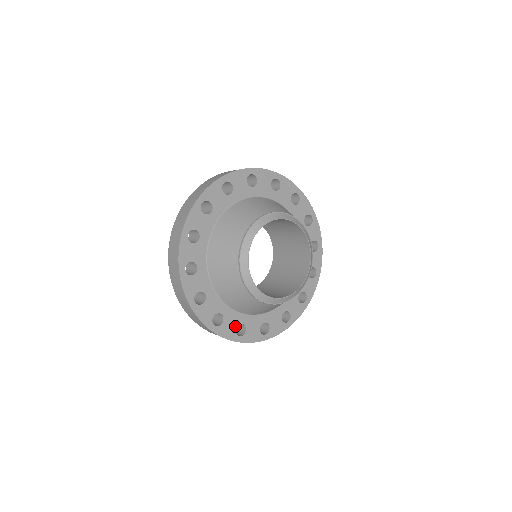
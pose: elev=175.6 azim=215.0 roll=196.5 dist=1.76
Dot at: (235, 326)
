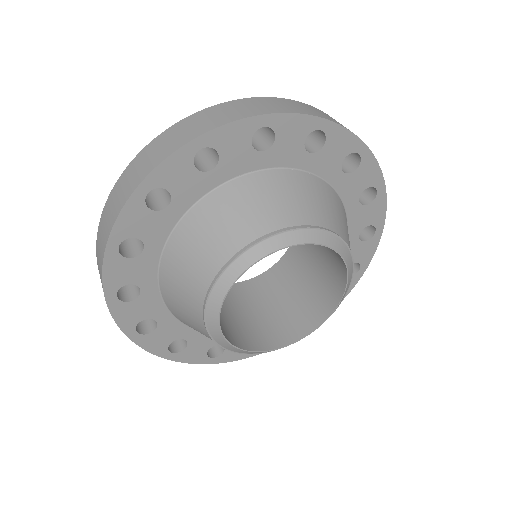
Dot at: (144, 317)
